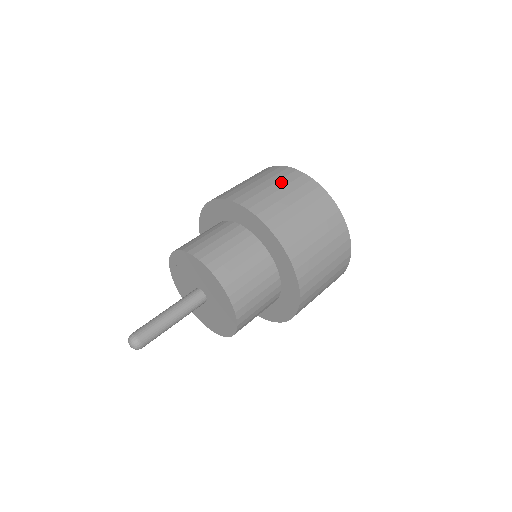
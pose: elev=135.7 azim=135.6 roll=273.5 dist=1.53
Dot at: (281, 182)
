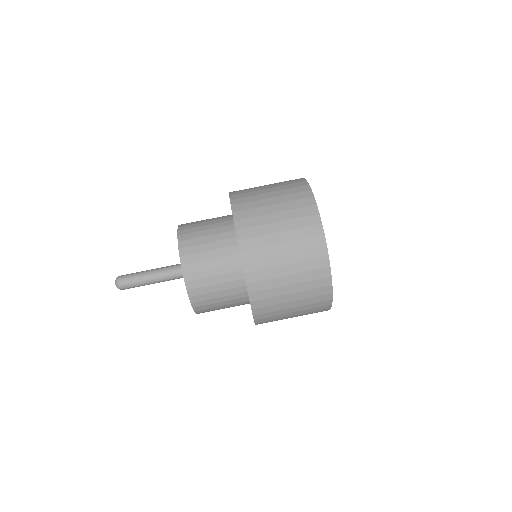
Dot at: (304, 294)
